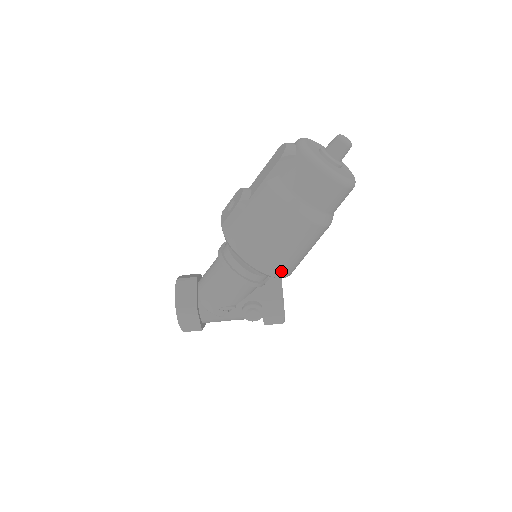
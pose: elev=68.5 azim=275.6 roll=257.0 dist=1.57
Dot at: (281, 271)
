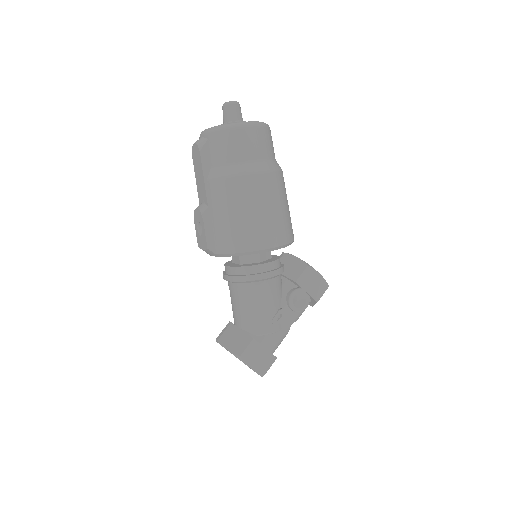
Dot at: (285, 235)
